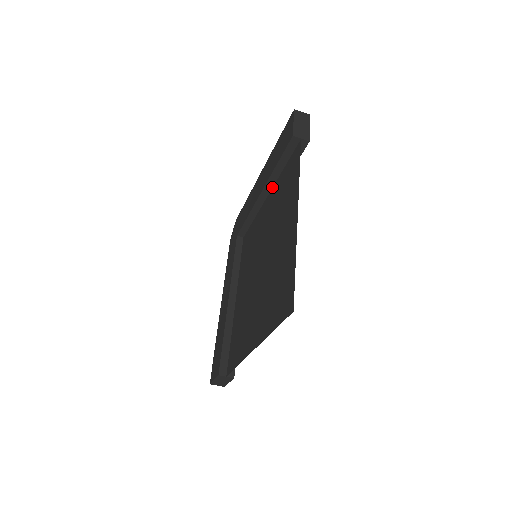
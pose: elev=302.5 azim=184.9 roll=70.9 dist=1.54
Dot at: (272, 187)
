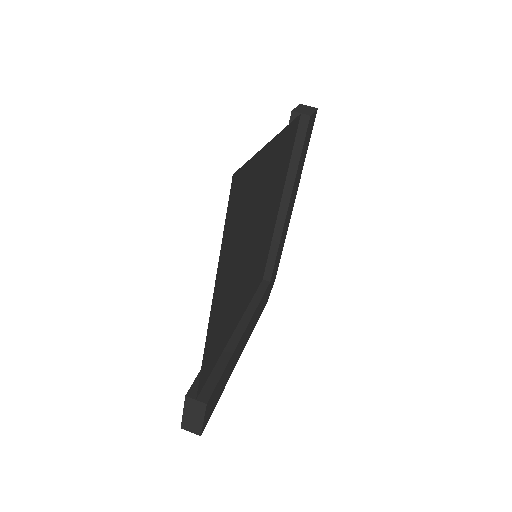
Dot at: (282, 191)
